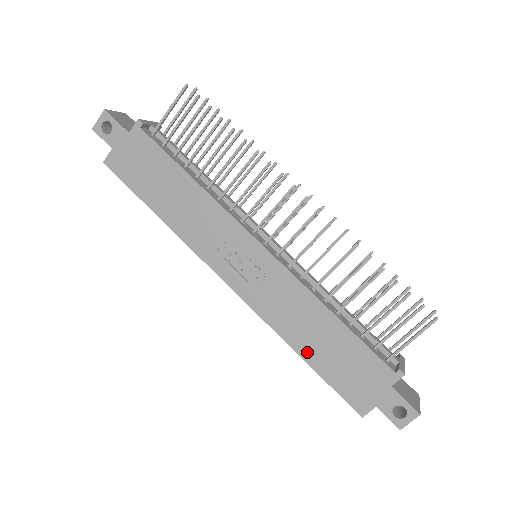
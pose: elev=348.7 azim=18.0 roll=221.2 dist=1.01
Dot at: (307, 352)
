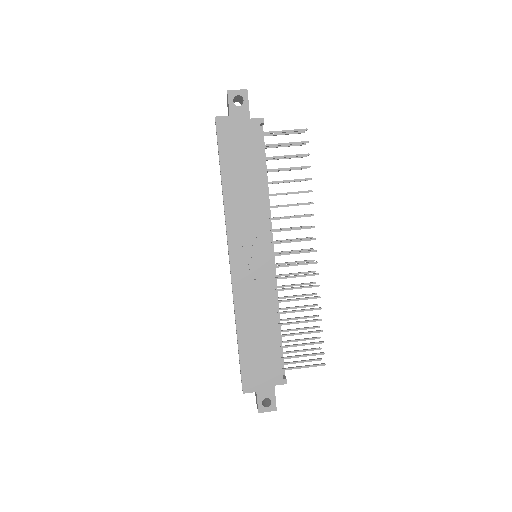
Dot at: (244, 335)
